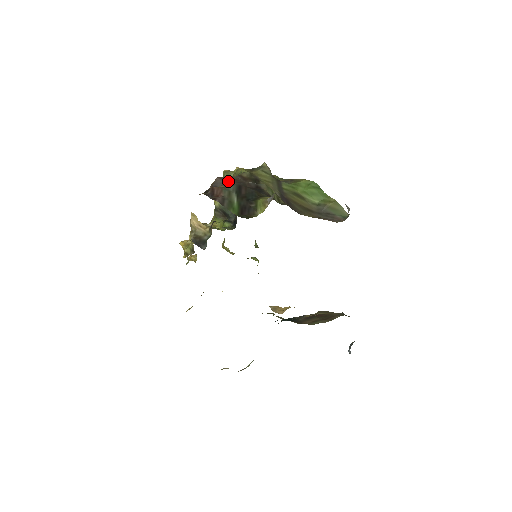
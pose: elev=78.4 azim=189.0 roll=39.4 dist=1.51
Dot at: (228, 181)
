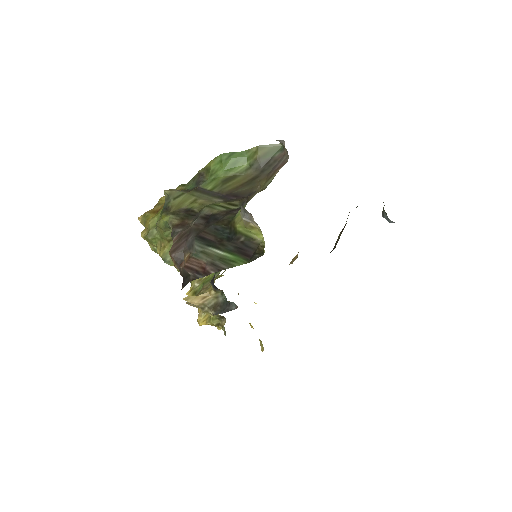
Dot at: (182, 245)
